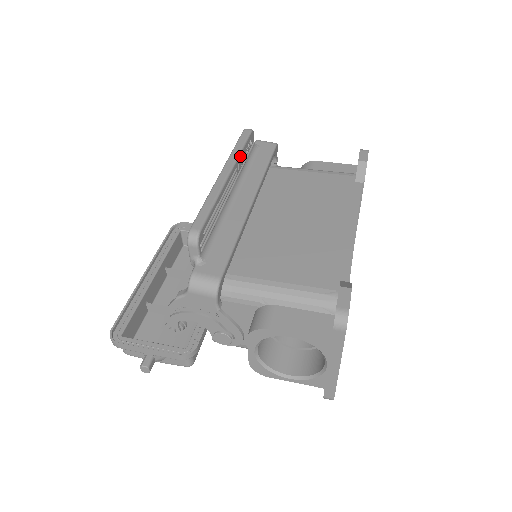
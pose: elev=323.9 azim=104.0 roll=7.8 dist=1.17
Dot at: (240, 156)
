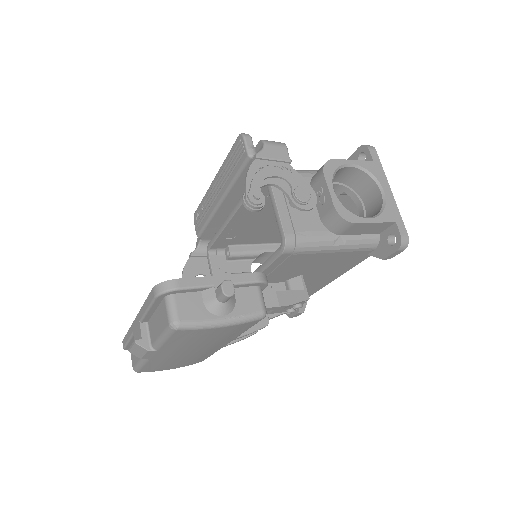
Dot at: occluded
